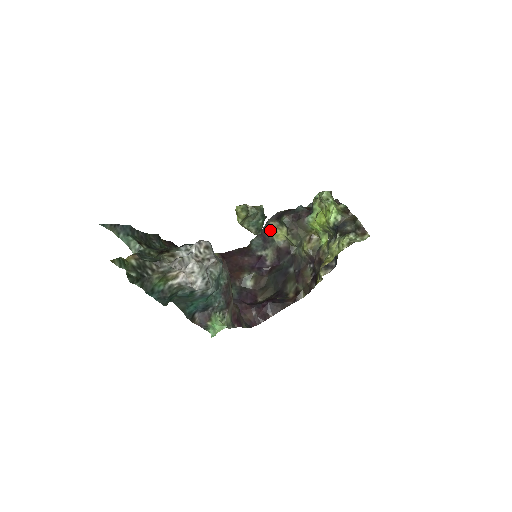
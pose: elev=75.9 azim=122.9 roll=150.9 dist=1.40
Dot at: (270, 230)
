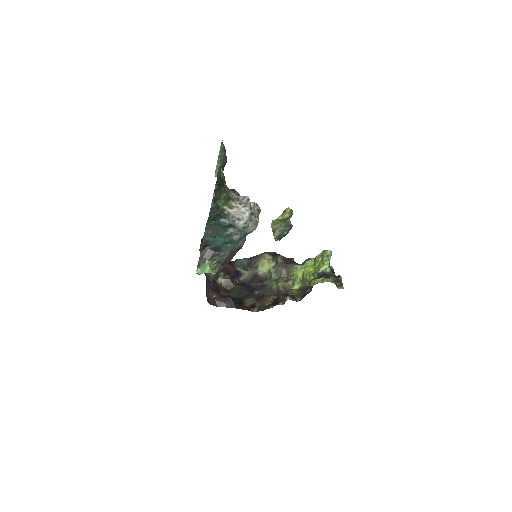
Dot at: (261, 259)
